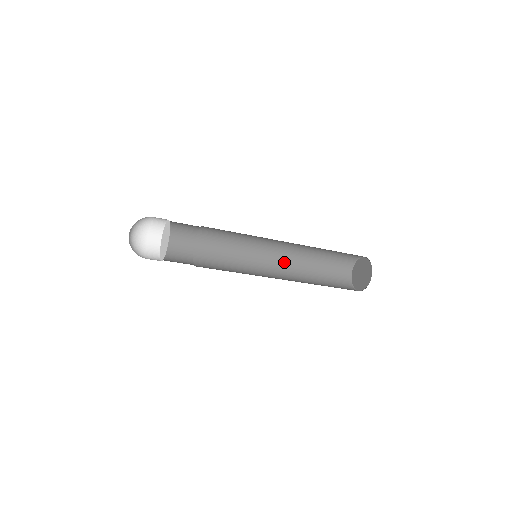
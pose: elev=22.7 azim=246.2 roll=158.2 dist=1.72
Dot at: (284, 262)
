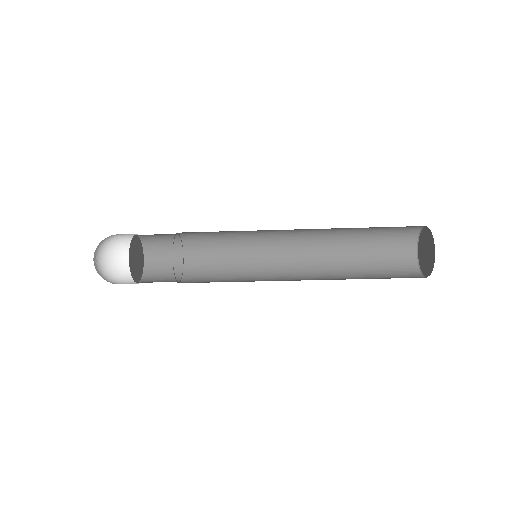
Dot at: (308, 238)
